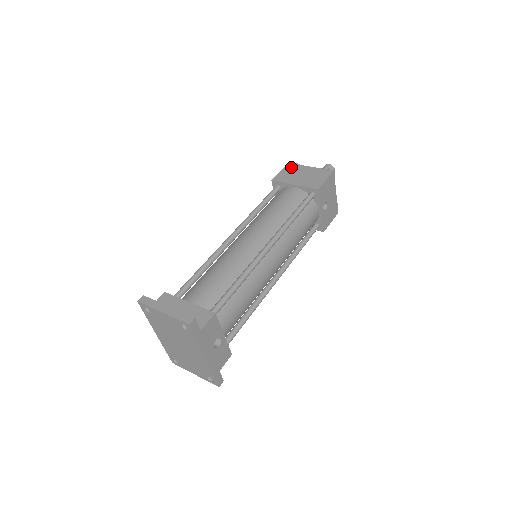
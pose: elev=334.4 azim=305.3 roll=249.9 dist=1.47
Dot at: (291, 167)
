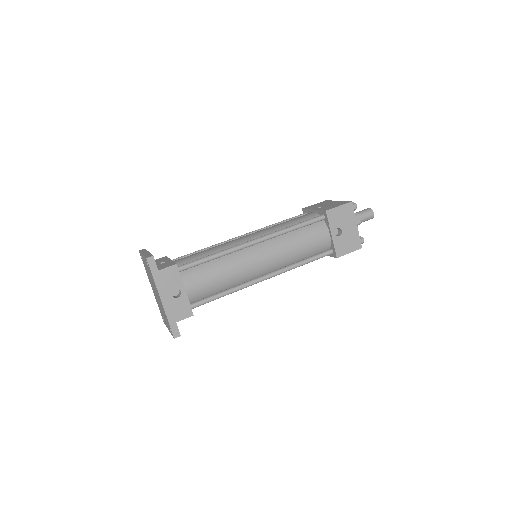
Dot at: (325, 202)
